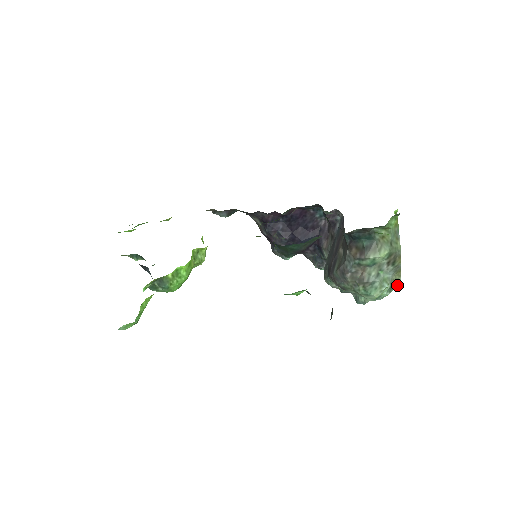
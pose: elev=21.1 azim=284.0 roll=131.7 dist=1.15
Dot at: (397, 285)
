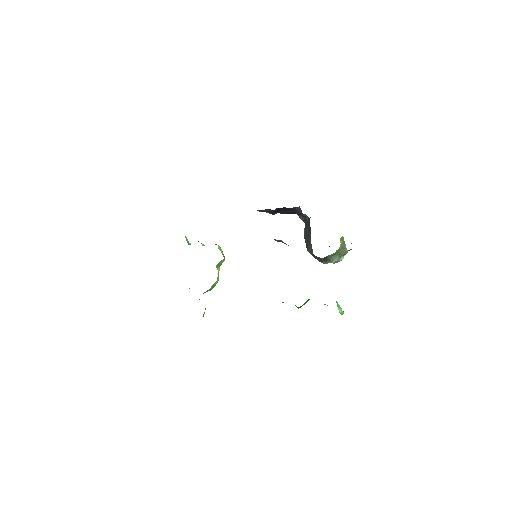
Dot at: occluded
